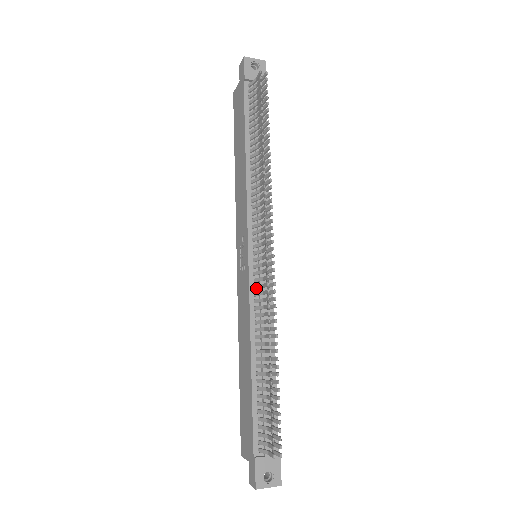
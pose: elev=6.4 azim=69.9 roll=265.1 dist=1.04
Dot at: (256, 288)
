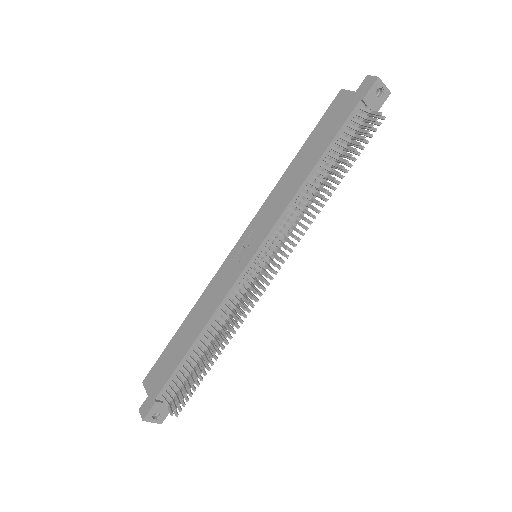
Dot at: (240, 287)
